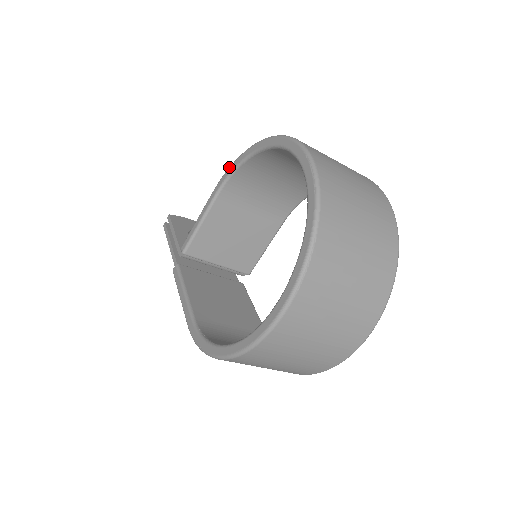
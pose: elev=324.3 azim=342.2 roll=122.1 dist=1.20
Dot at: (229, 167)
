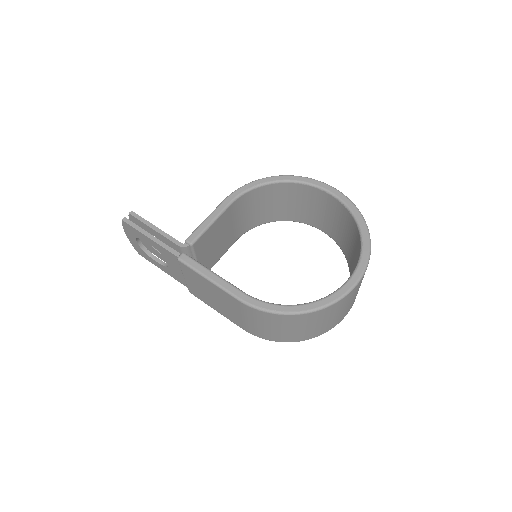
Dot at: (244, 186)
